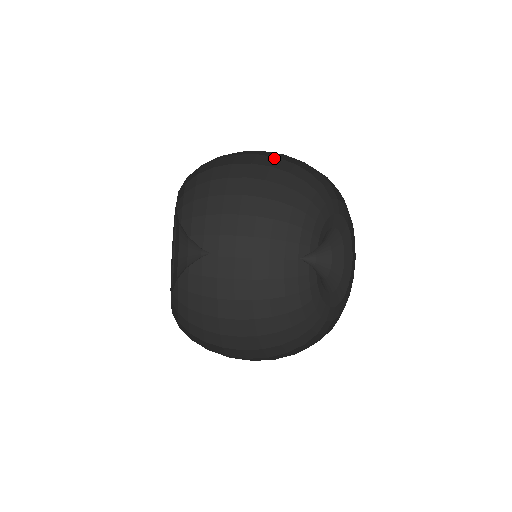
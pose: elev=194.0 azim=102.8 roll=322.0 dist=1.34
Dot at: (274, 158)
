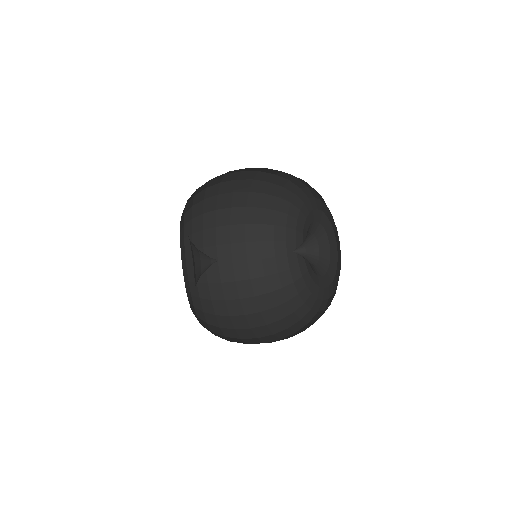
Dot at: occluded
